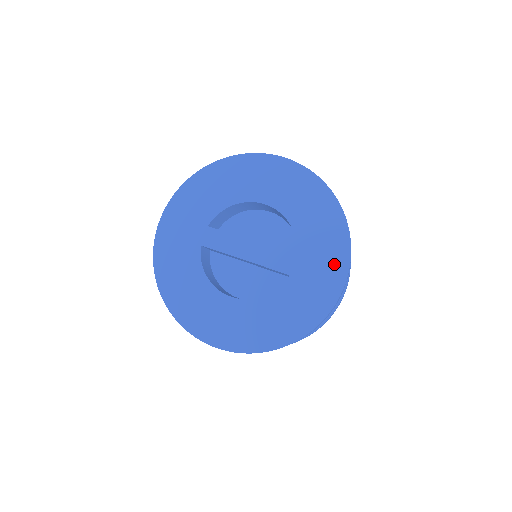
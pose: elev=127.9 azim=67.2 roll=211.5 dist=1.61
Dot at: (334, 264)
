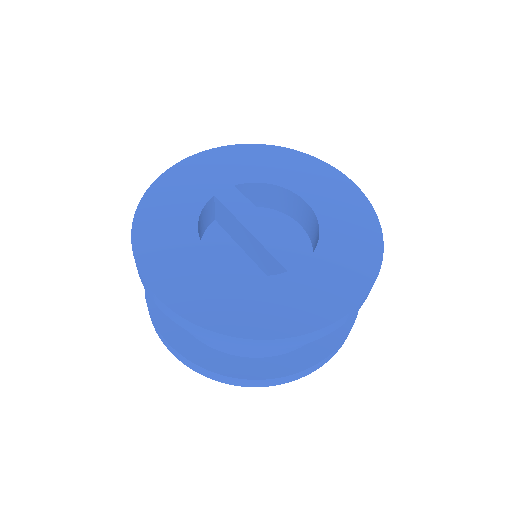
Dot at: (344, 290)
